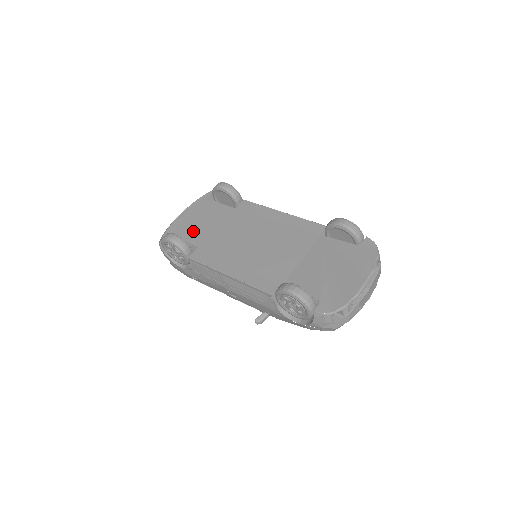
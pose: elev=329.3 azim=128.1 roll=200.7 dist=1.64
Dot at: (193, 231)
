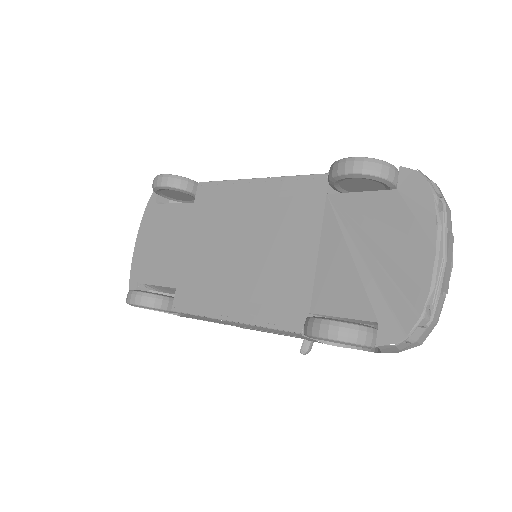
Dot at: (159, 265)
